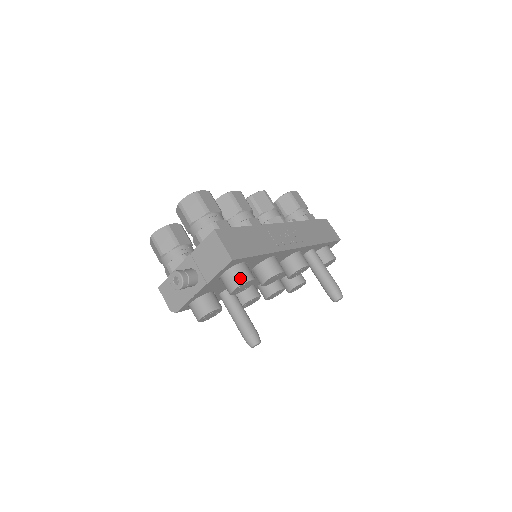
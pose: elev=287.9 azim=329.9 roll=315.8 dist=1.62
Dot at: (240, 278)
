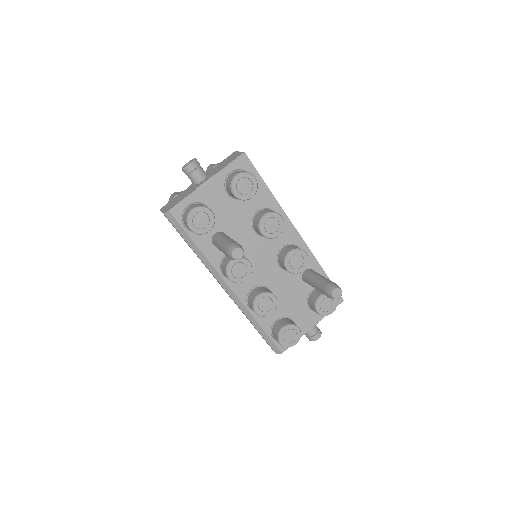
Dot at: occluded
